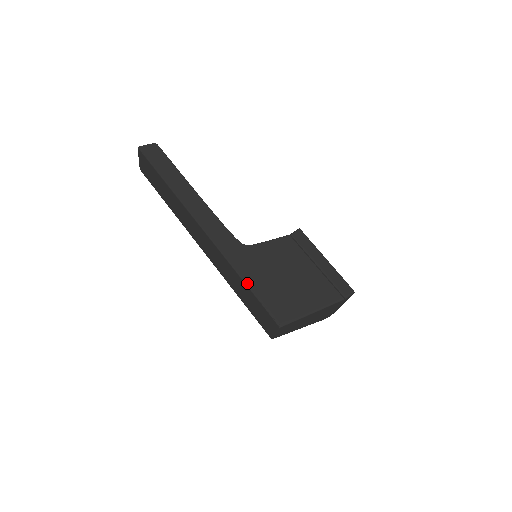
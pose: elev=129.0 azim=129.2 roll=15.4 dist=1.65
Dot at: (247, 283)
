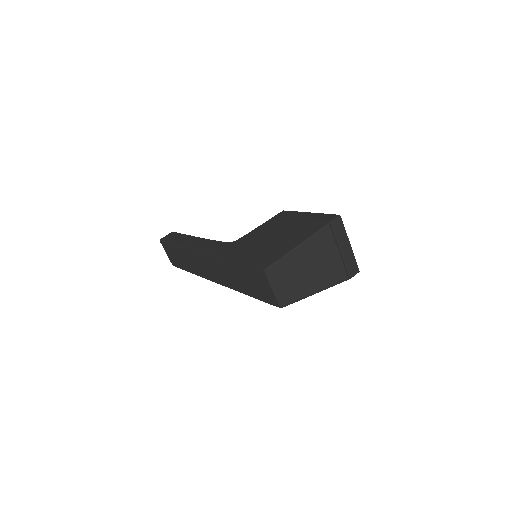
Dot at: (233, 260)
